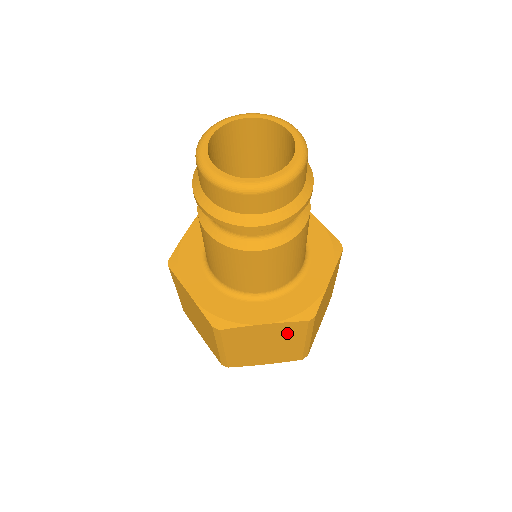
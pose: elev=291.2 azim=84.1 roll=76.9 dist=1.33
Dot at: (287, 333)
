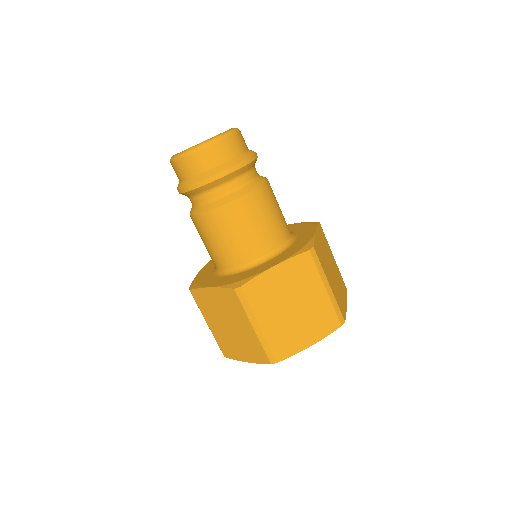
Dot at: (301, 277)
